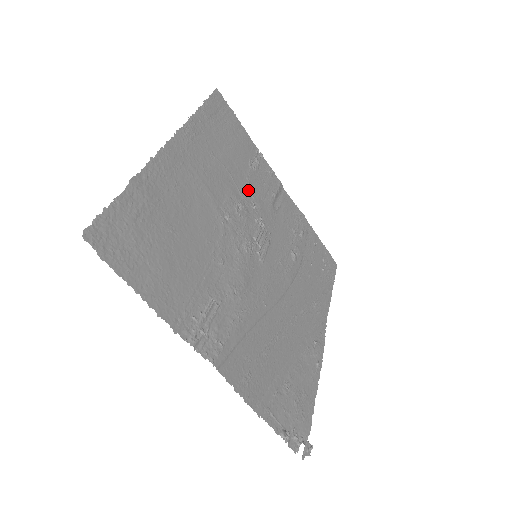
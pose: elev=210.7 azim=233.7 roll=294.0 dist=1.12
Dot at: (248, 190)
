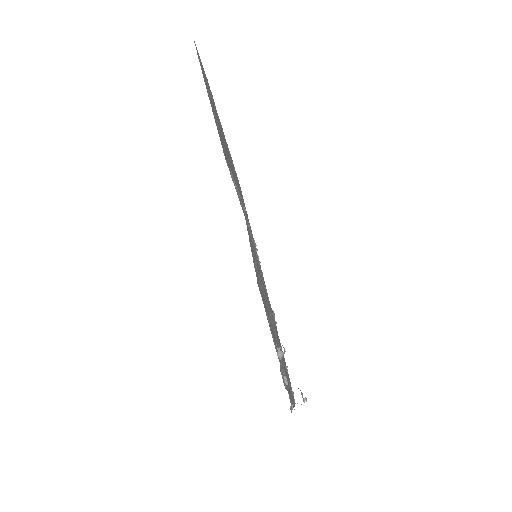
Dot at: occluded
